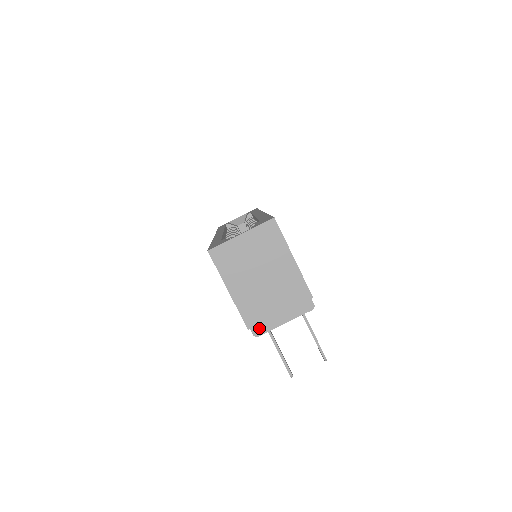
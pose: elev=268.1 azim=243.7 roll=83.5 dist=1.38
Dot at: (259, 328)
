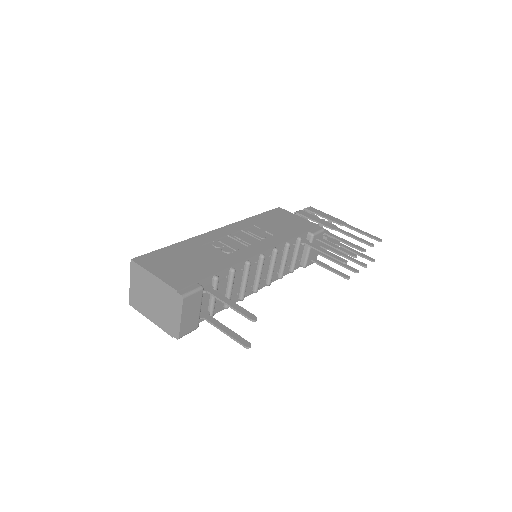
Dot at: (175, 332)
